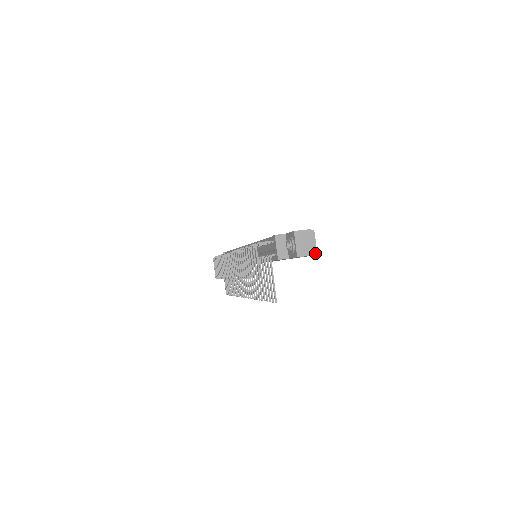
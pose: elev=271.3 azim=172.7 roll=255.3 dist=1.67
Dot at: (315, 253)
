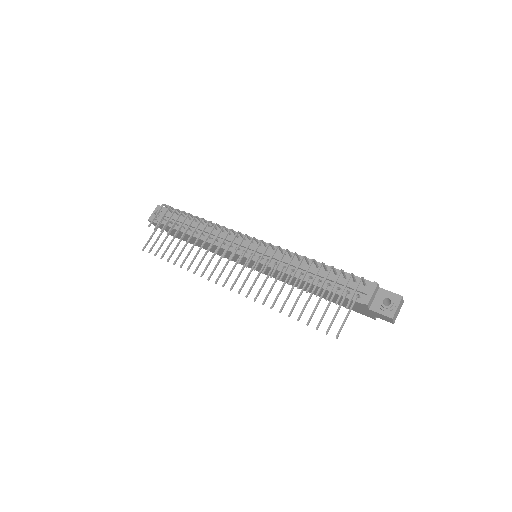
Dot at: (376, 317)
